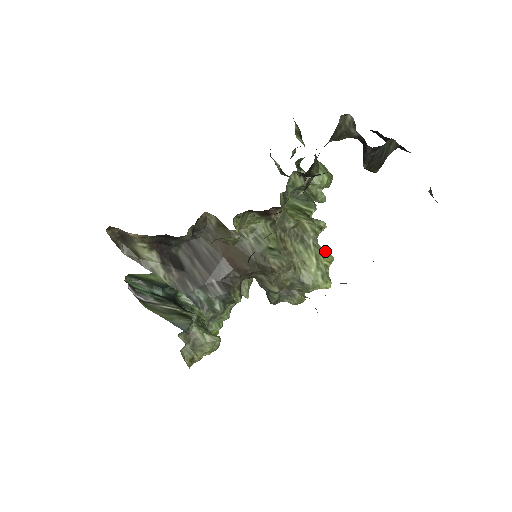
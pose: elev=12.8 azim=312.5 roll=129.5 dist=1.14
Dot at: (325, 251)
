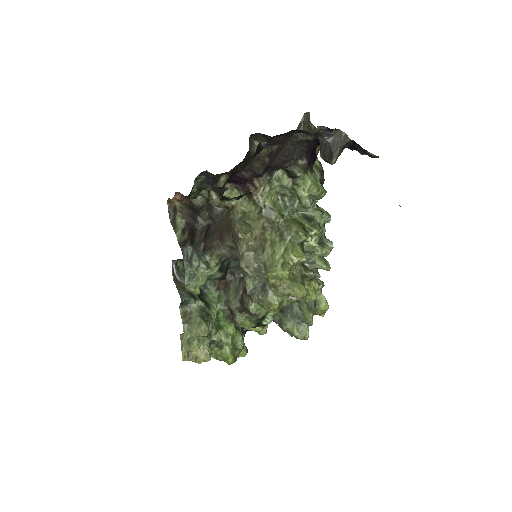
Dot at: (298, 249)
